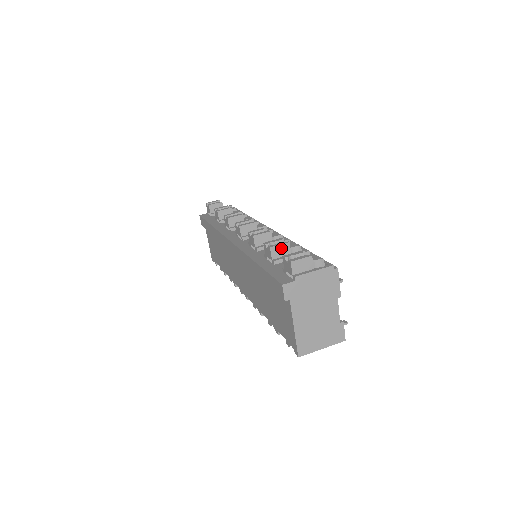
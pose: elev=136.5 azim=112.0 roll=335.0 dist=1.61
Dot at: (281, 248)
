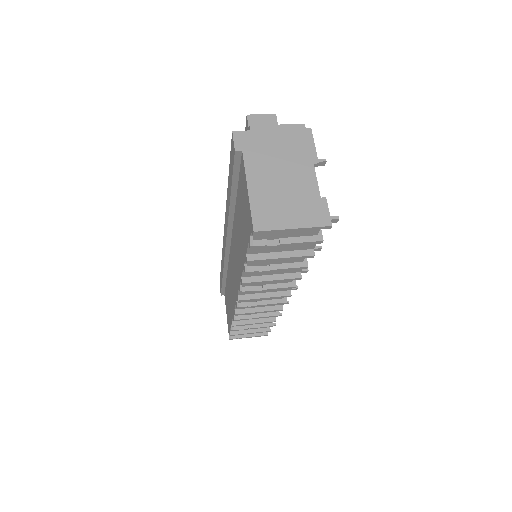
Dot at: occluded
